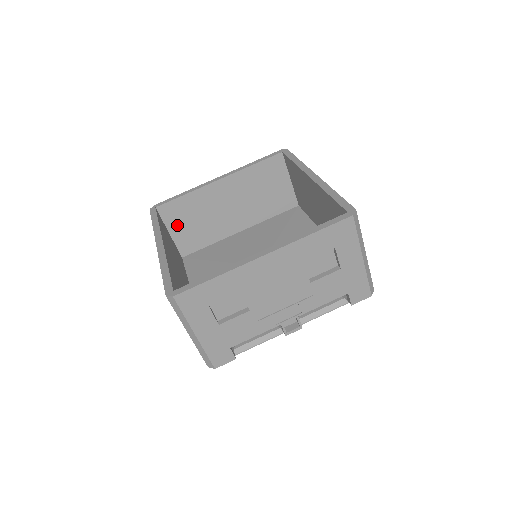
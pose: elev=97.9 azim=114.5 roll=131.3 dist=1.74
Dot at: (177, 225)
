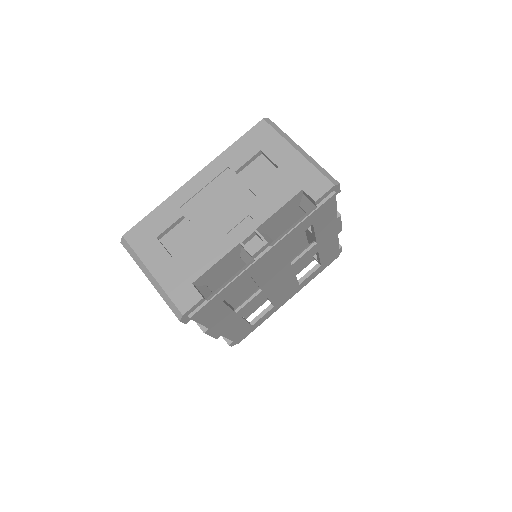
Dot at: occluded
